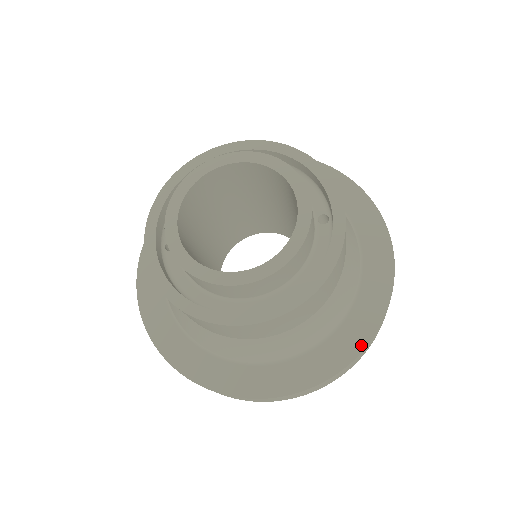
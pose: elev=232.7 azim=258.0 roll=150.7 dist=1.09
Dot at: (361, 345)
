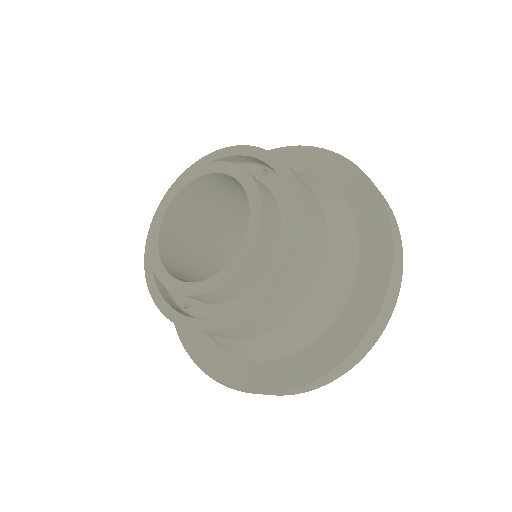
Dot at: (386, 225)
